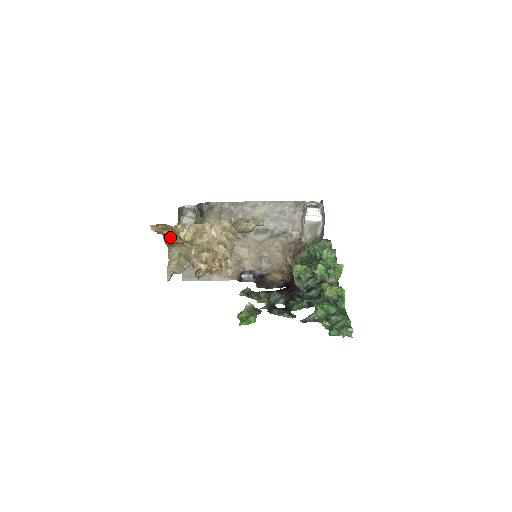
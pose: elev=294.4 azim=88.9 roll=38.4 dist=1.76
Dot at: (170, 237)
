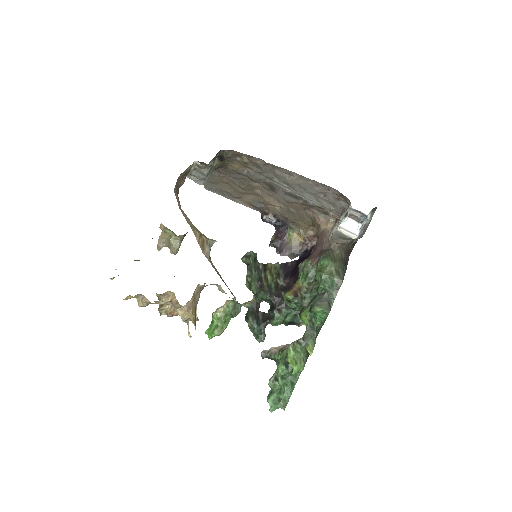
Dot at: (152, 238)
